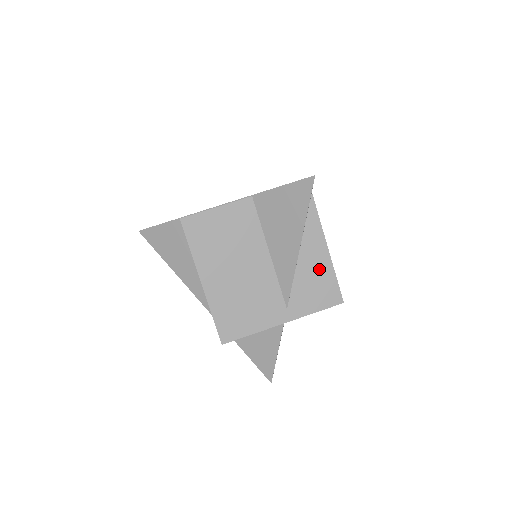
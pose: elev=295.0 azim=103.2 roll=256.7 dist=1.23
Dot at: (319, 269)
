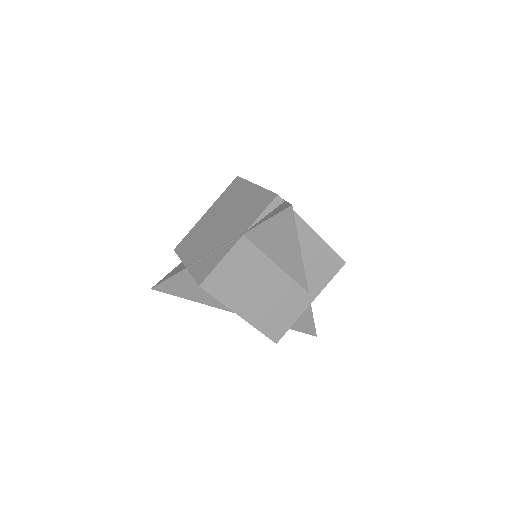
Dot at: (318, 252)
